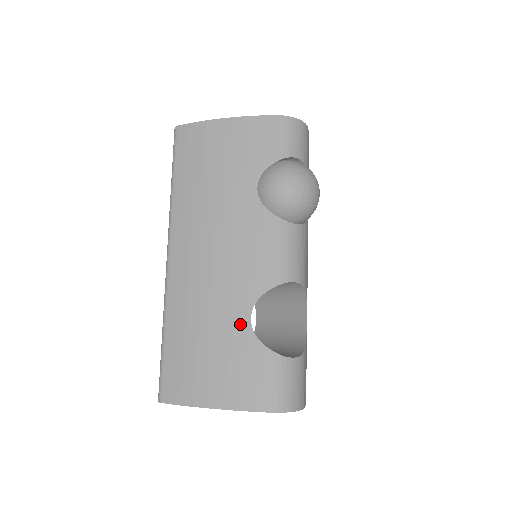
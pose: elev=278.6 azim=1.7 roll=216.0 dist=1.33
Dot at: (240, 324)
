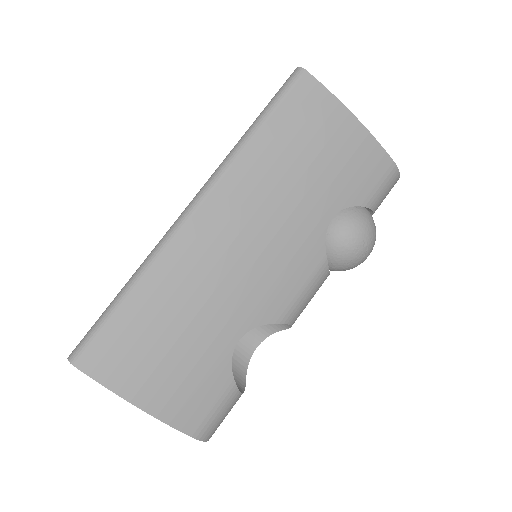
Dot at: (226, 340)
